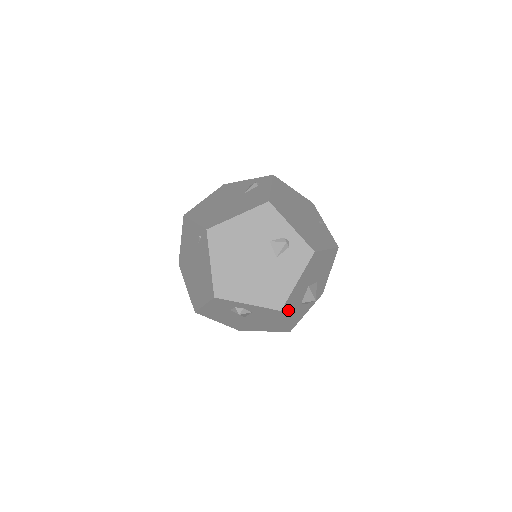
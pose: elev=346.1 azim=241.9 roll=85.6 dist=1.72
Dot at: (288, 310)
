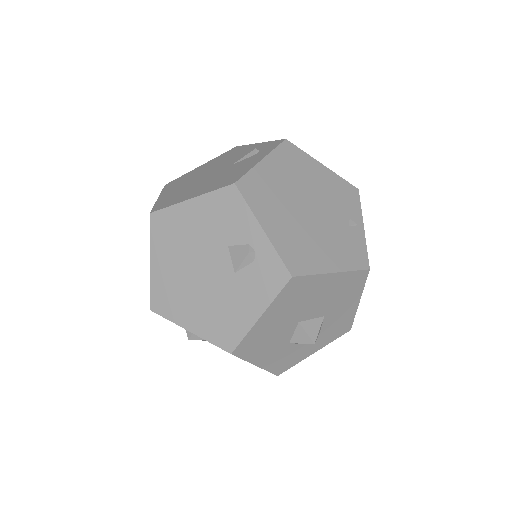
Dot at: (254, 352)
